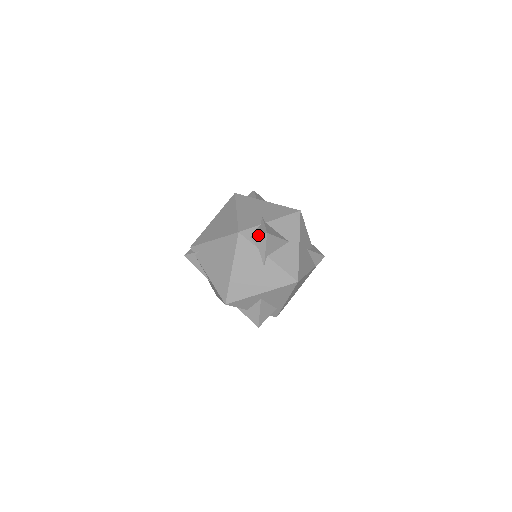
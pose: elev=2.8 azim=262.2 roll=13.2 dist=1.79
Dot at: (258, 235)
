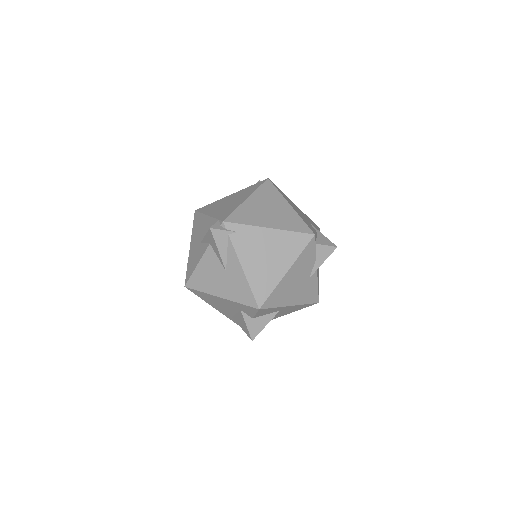
Dot at: (327, 245)
